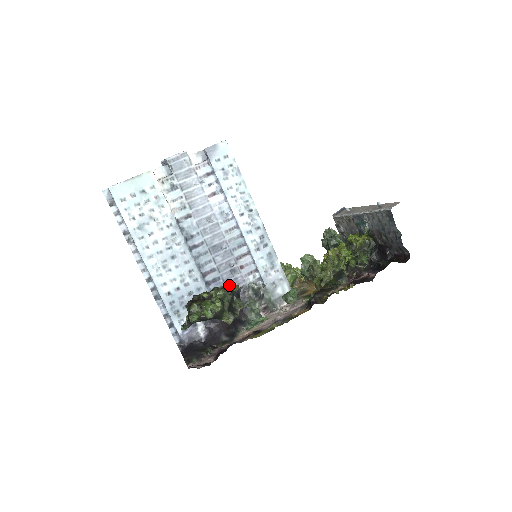
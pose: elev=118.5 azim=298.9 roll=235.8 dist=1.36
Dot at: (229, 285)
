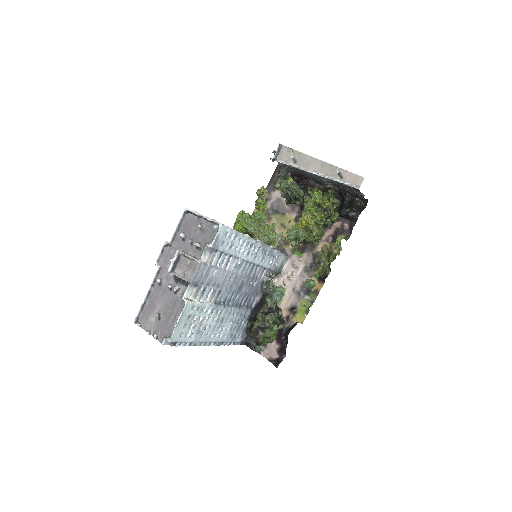
Dot at: (254, 293)
